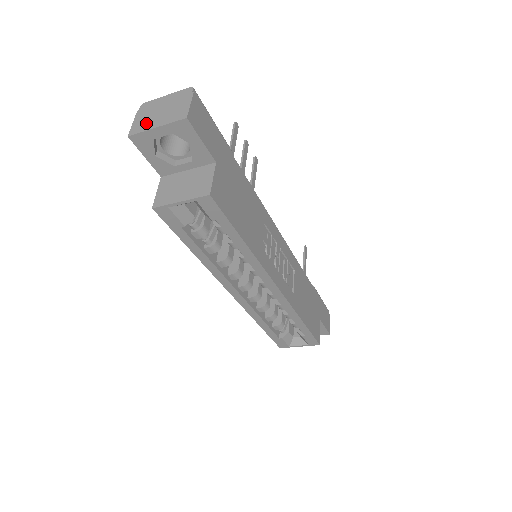
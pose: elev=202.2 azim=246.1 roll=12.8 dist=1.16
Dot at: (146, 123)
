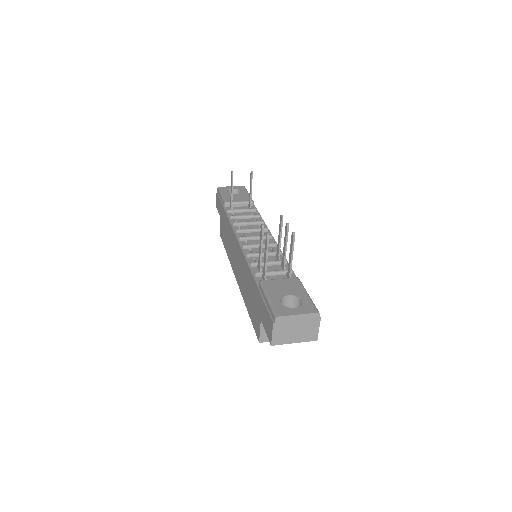
Dot at: (285, 338)
